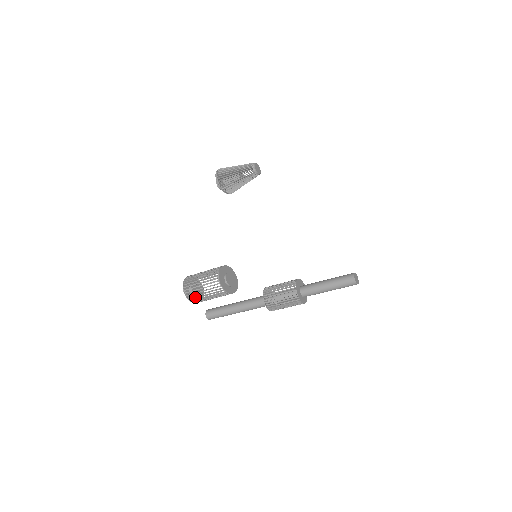
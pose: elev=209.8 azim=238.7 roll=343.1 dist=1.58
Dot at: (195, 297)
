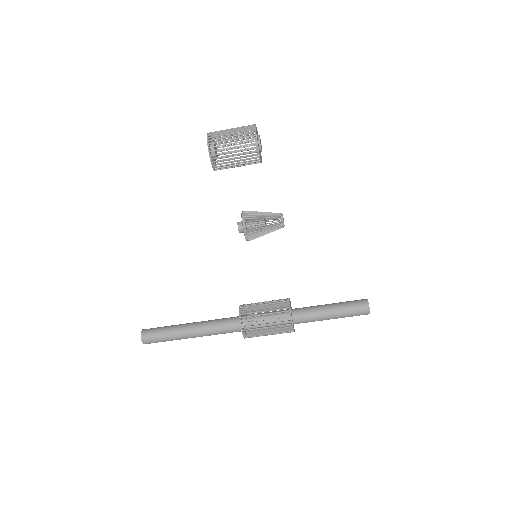
Dot at: (211, 152)
